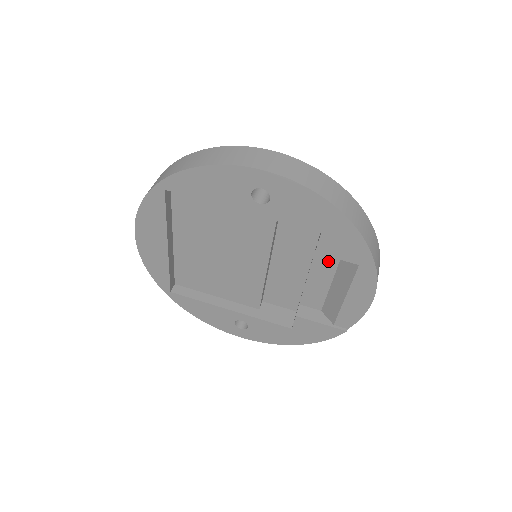
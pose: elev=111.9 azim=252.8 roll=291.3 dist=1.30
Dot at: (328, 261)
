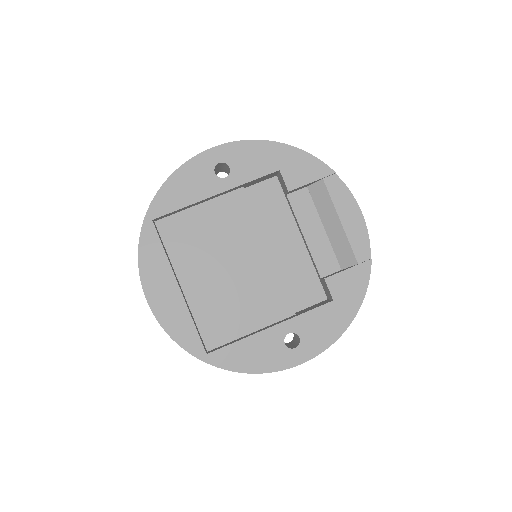
Dot at: (306, 209)
